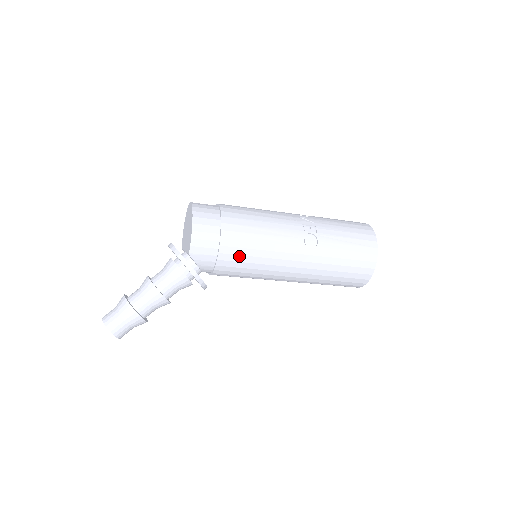
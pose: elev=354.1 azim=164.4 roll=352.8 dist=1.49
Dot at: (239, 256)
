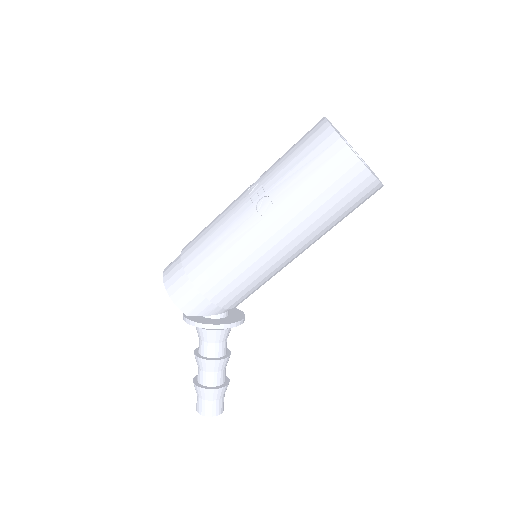
Dot at: (221, 282)
